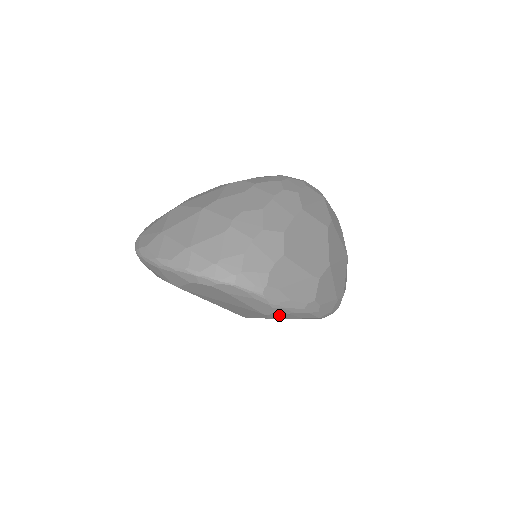
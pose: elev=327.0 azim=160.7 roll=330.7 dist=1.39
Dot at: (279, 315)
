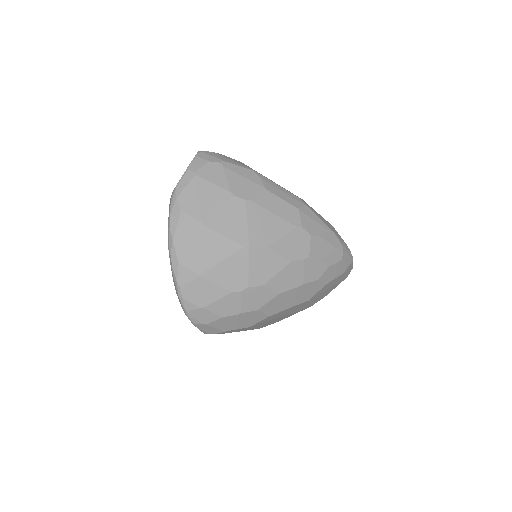
Dot at: occluded
